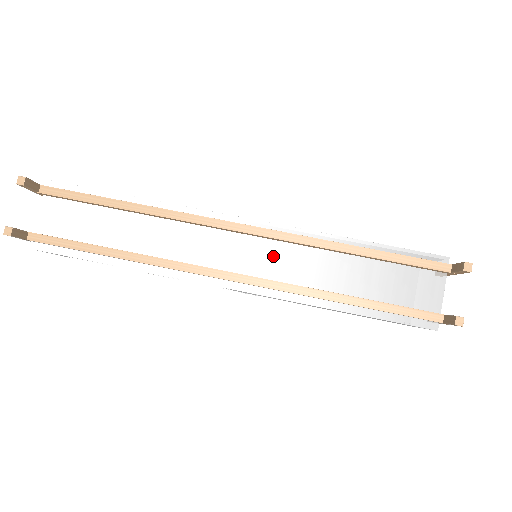
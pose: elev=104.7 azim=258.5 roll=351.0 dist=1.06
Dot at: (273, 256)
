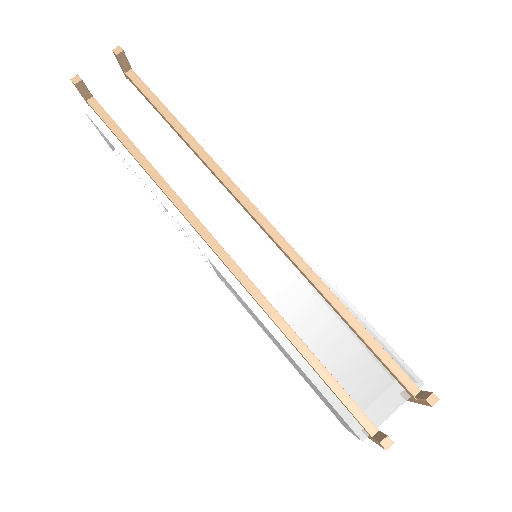
Dot at: (267, 261)
